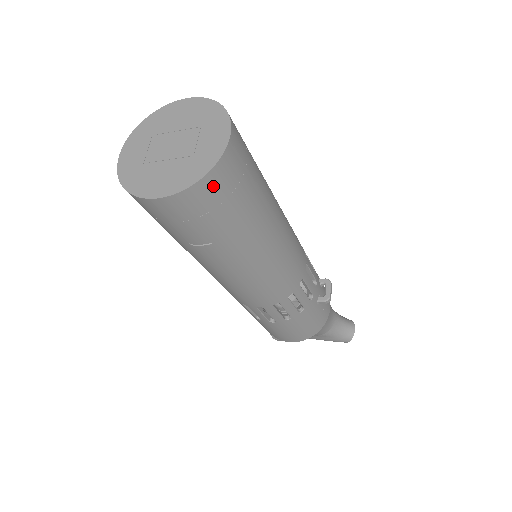
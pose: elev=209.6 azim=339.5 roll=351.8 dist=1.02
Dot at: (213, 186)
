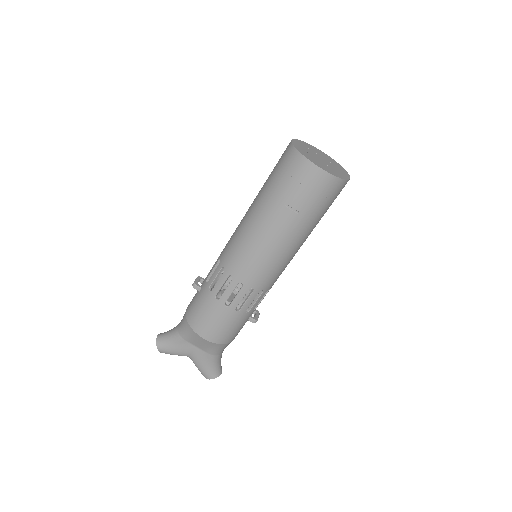
Dot at: (337, 187)
